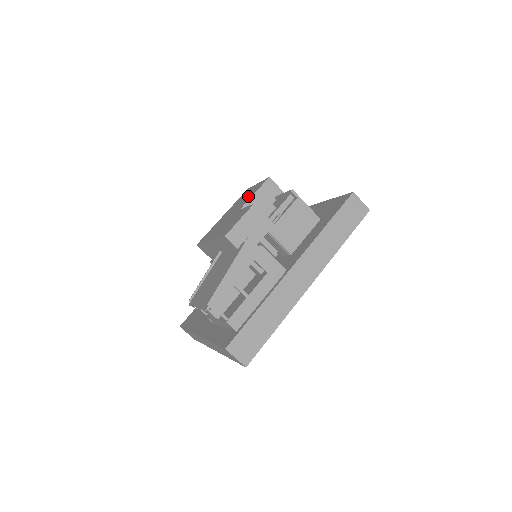
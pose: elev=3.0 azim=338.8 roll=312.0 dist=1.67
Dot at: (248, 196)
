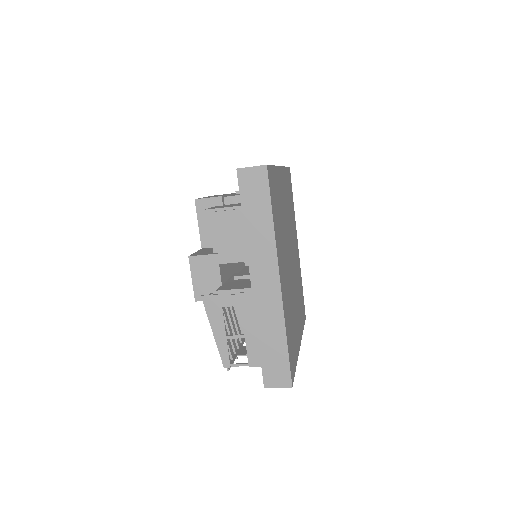
Dot at: occluded
